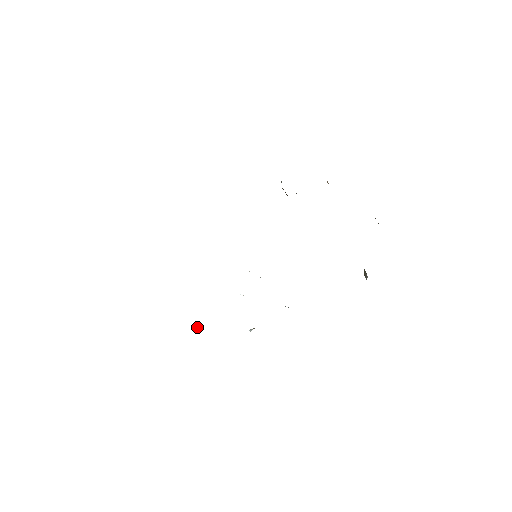
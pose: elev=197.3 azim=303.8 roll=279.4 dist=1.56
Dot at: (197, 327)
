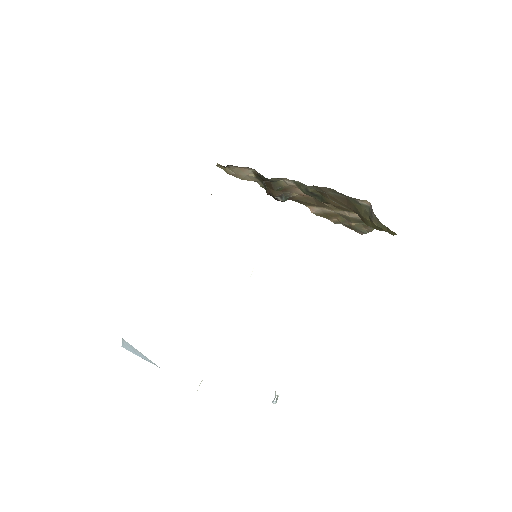
Dot at: occluded
